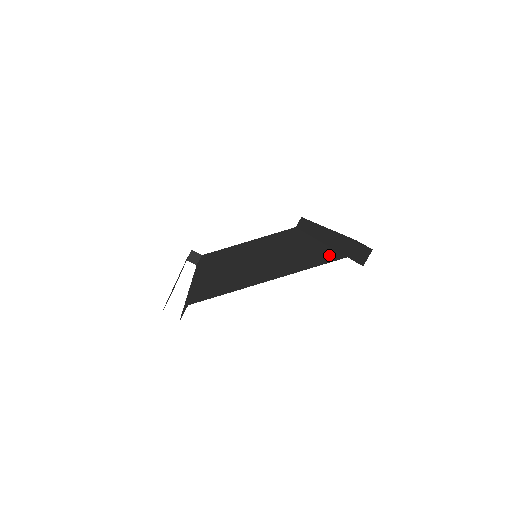
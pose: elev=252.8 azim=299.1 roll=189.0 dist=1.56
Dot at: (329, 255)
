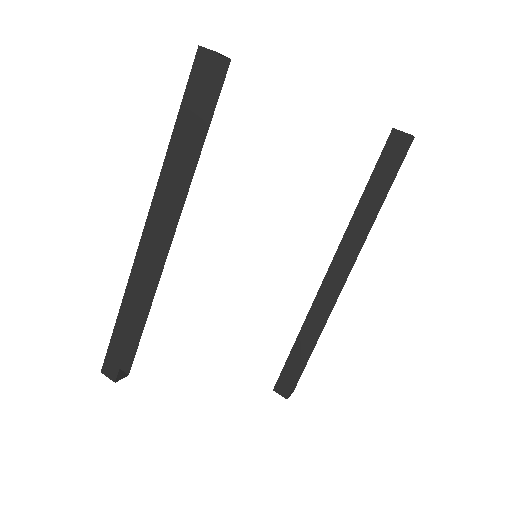
Dot at: occluded
